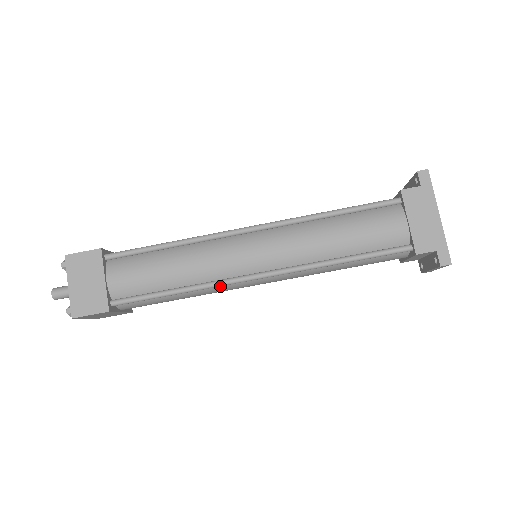
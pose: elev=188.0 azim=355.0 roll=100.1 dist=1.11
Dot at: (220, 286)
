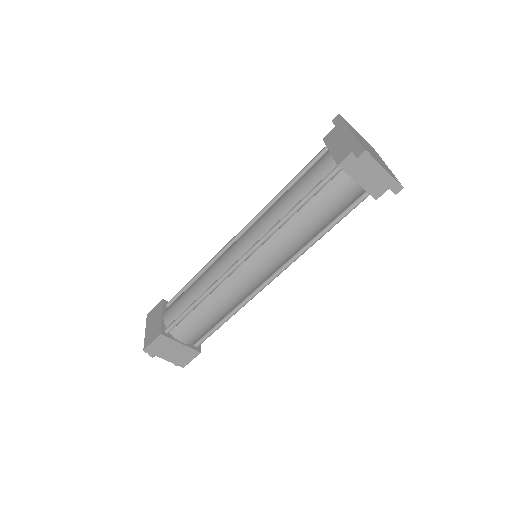
Dot at: (227, 284)
